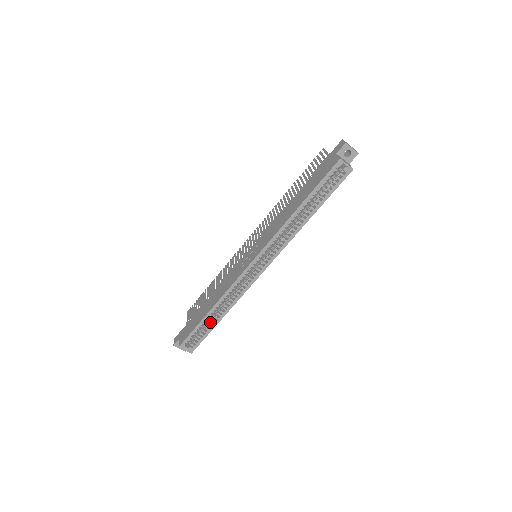
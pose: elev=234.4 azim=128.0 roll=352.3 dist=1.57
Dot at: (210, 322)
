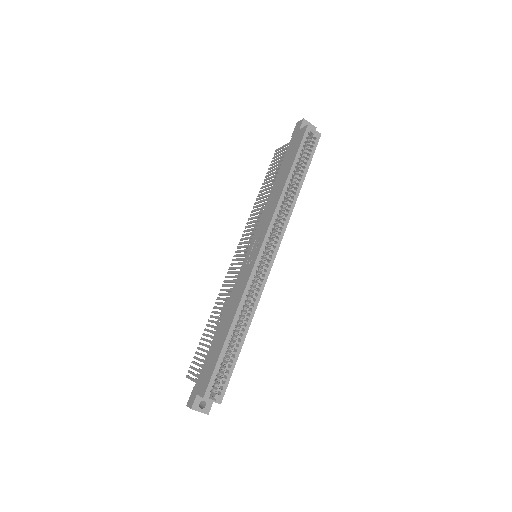
Dot at: (233, 347)
